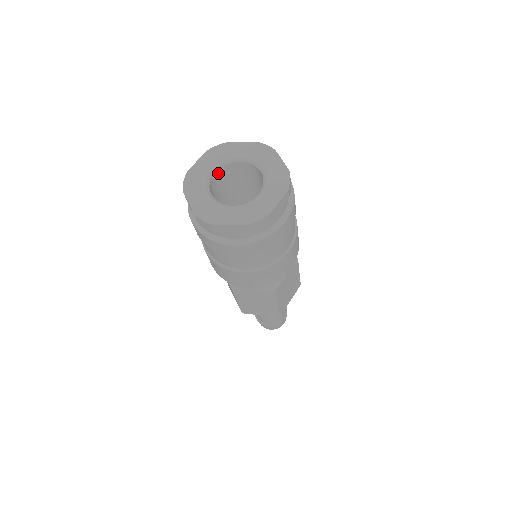
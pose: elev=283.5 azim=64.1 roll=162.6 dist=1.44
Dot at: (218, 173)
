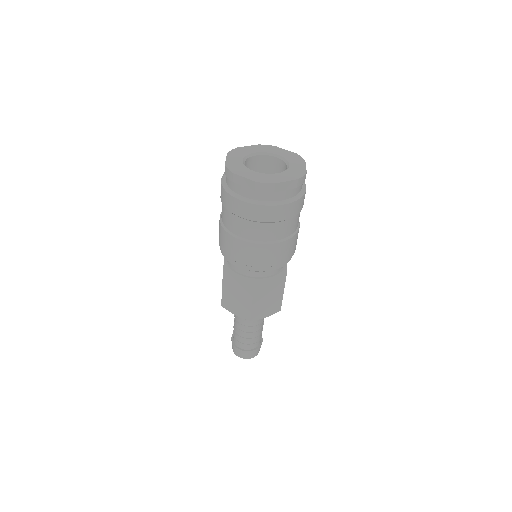
Dot at: (258, 158)
